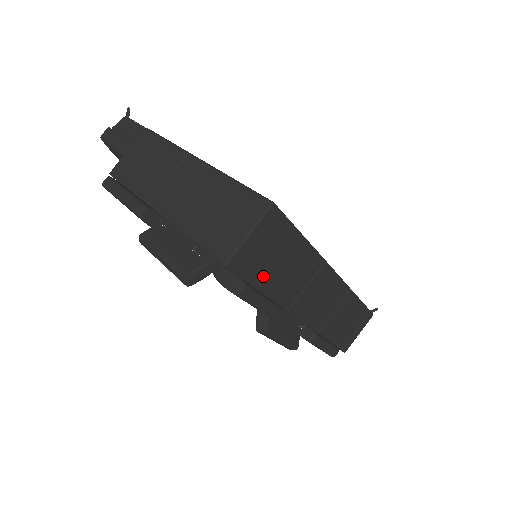
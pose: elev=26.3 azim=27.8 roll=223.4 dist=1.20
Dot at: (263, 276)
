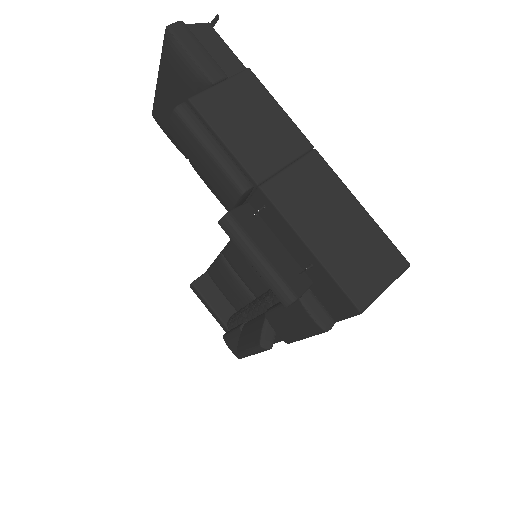
Dot at: occluded
